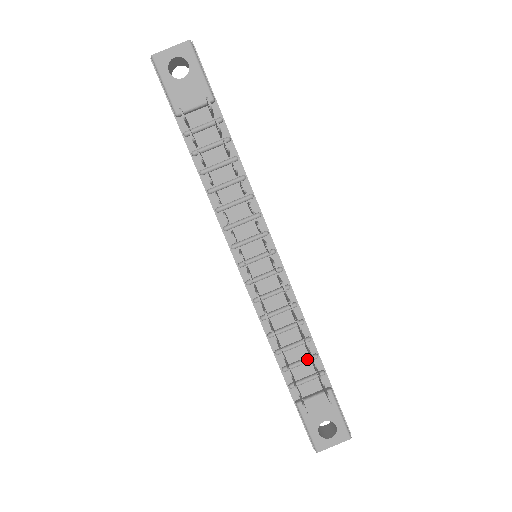
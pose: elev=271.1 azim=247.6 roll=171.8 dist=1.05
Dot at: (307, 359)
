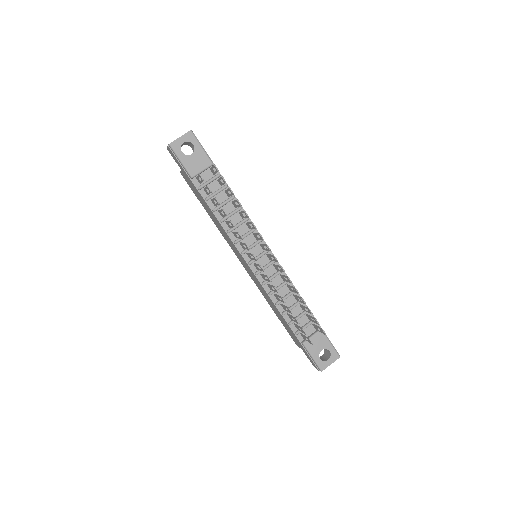
Dot at: (303, 313)
